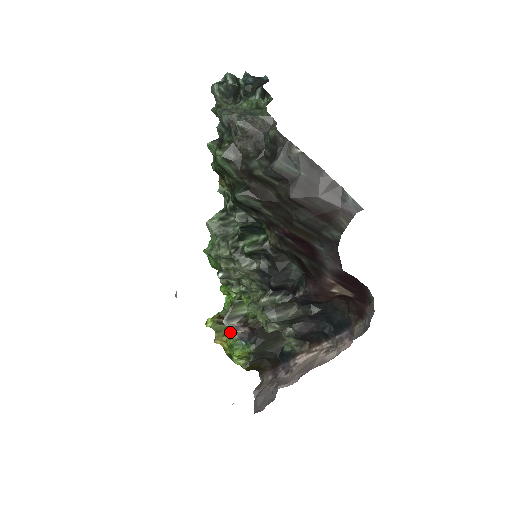
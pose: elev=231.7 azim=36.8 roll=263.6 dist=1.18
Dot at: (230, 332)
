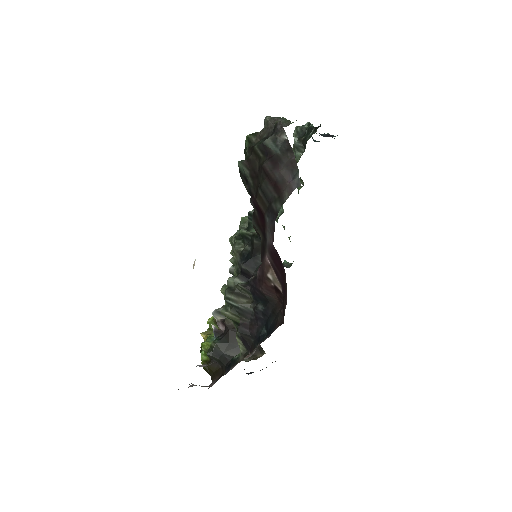
Dot at: occluded
